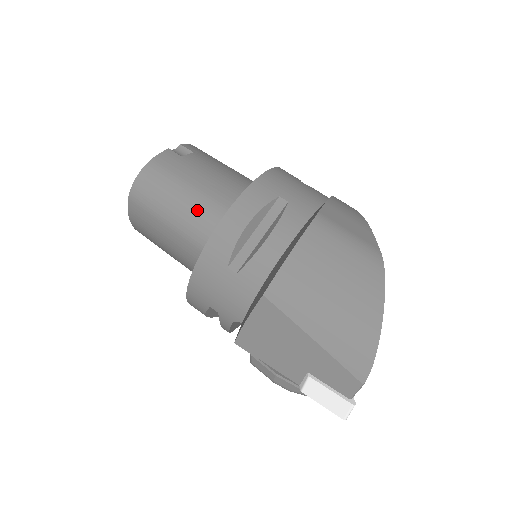
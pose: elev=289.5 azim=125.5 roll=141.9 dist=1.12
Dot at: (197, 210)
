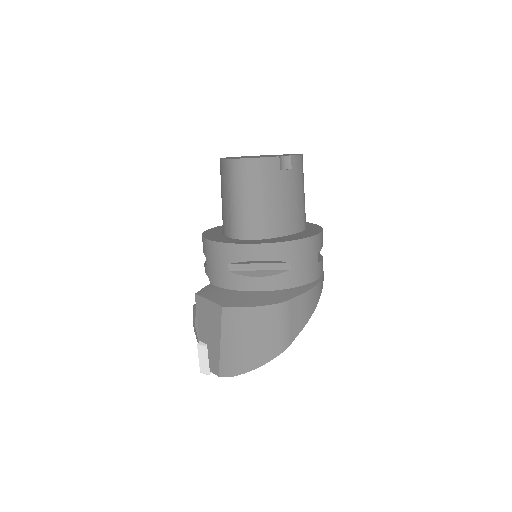
Dot at: (250, 215)
